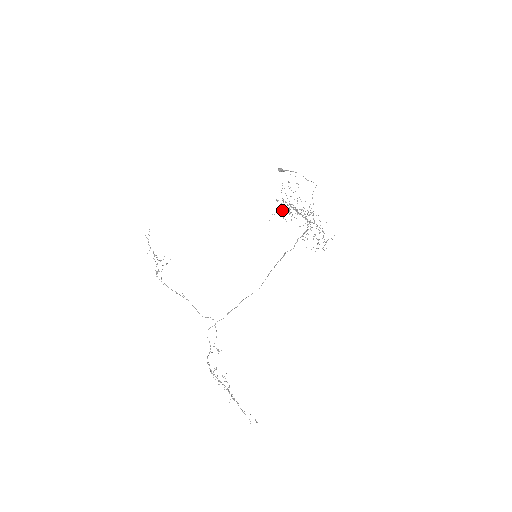
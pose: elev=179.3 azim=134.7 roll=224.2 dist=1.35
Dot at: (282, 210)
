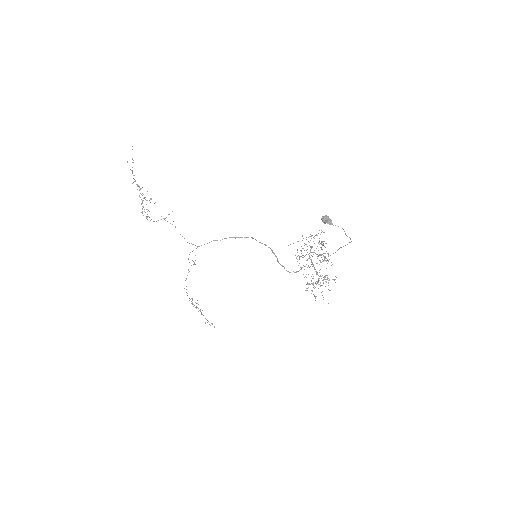
Dot at: occluded
